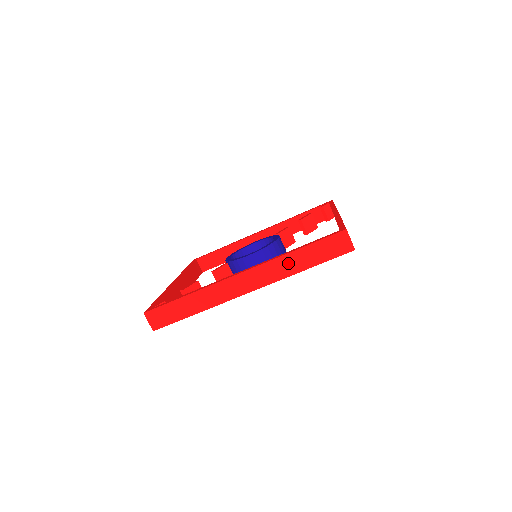
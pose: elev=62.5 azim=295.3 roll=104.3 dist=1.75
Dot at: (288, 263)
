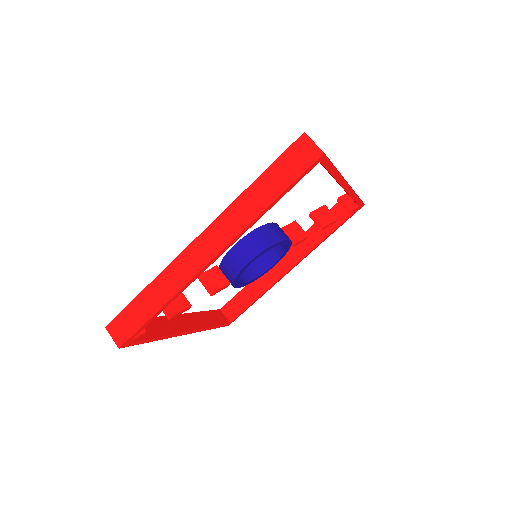
Dot at: (248, 203)
